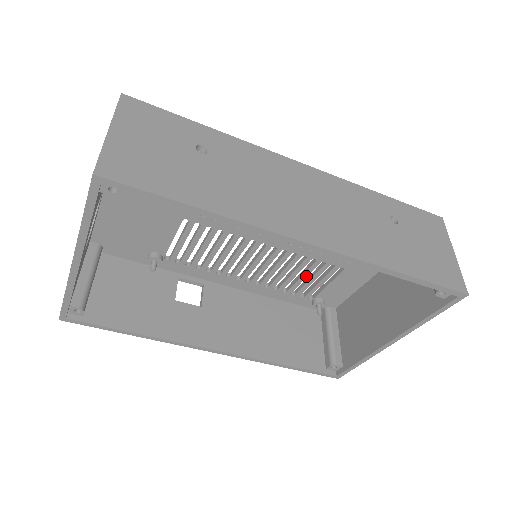
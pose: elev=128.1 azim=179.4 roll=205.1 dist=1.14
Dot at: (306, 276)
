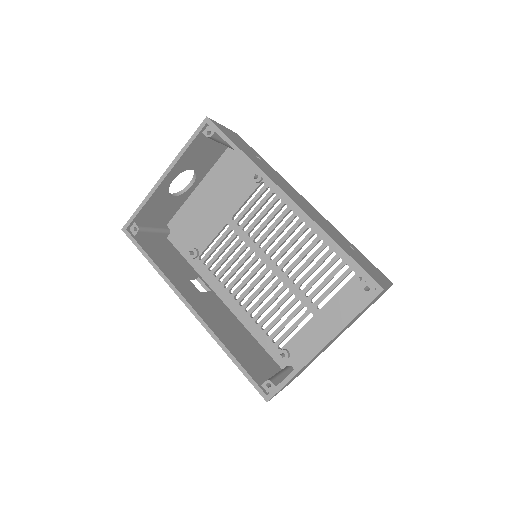
Dot at: (283, 314)
